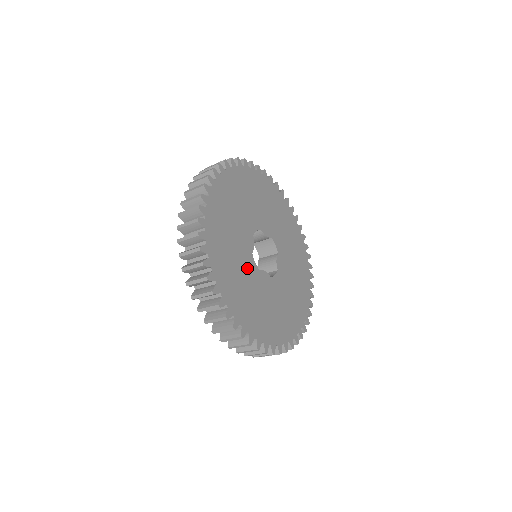
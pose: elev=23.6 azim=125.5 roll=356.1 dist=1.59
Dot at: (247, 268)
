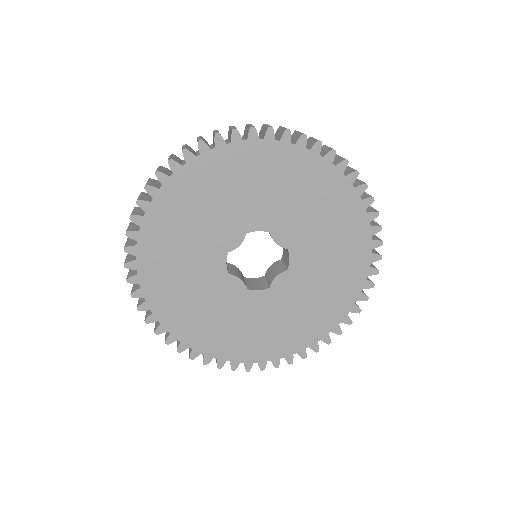
Dot at: (205, 264)
